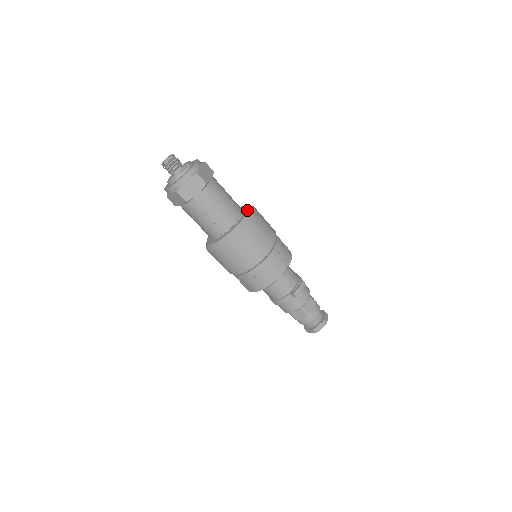
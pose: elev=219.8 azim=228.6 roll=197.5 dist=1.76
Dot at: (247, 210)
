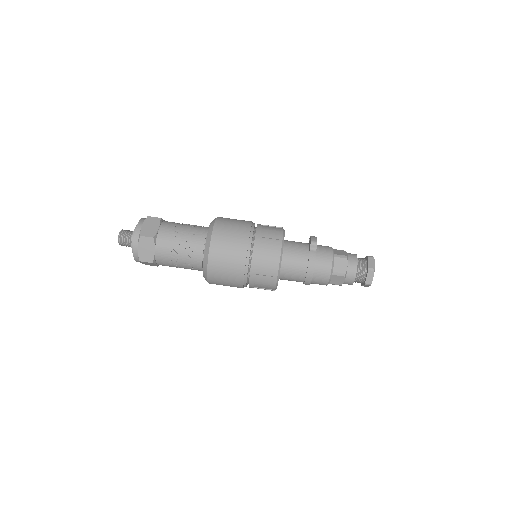
Dot at: occluded
